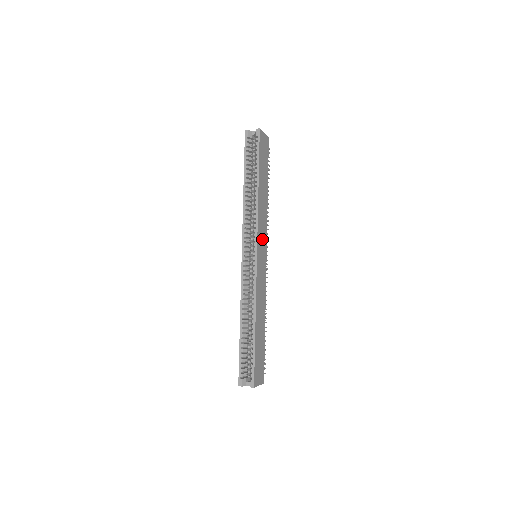
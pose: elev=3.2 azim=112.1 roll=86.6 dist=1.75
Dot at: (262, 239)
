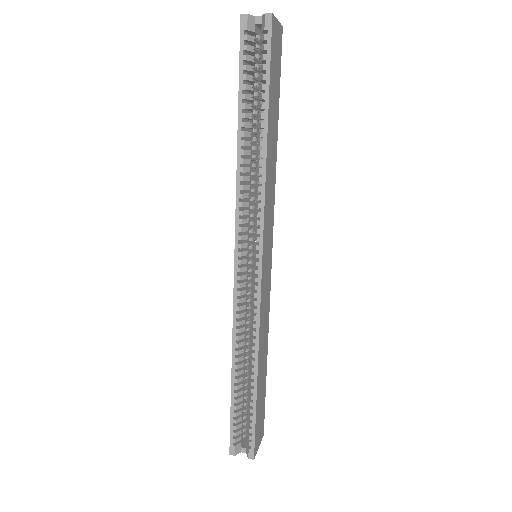
Dot at: (268, 231)
